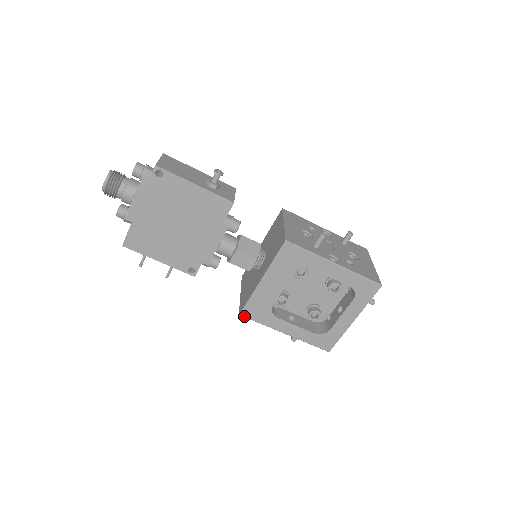
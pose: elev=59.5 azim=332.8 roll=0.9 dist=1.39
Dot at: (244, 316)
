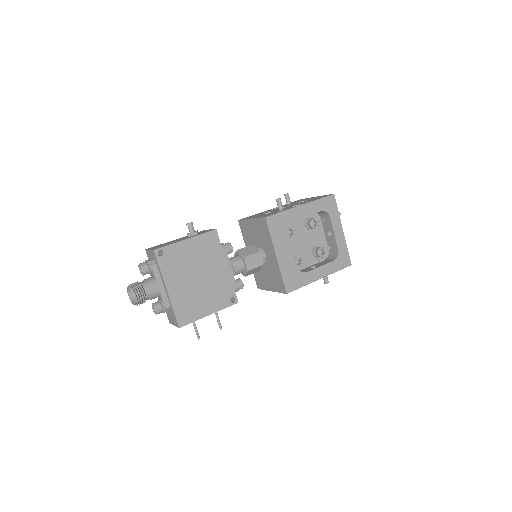
Dot at: (290, 291)
